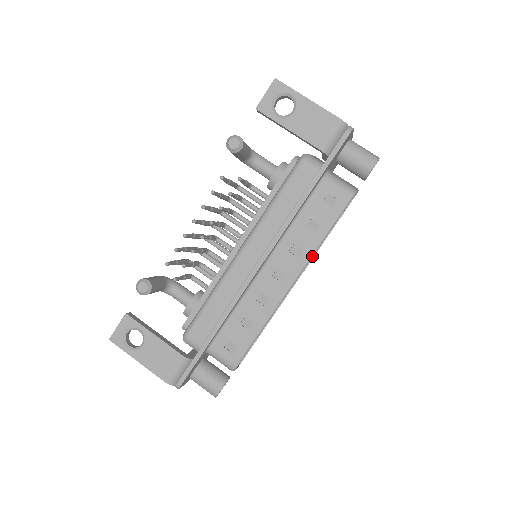
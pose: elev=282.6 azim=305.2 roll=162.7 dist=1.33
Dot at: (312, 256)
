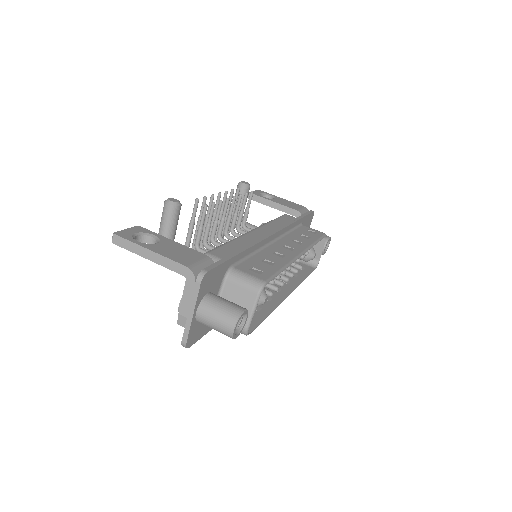
Dot at: (311, 247)
